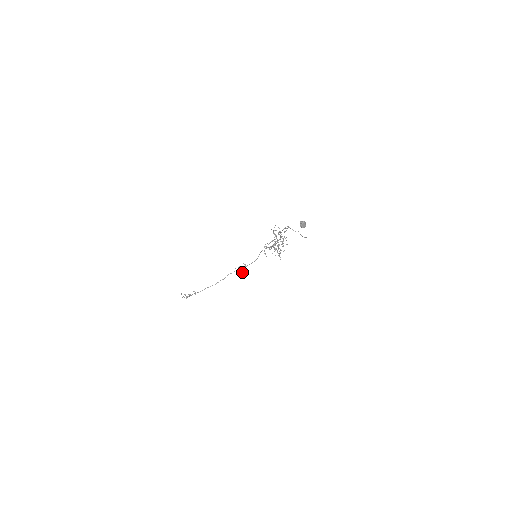
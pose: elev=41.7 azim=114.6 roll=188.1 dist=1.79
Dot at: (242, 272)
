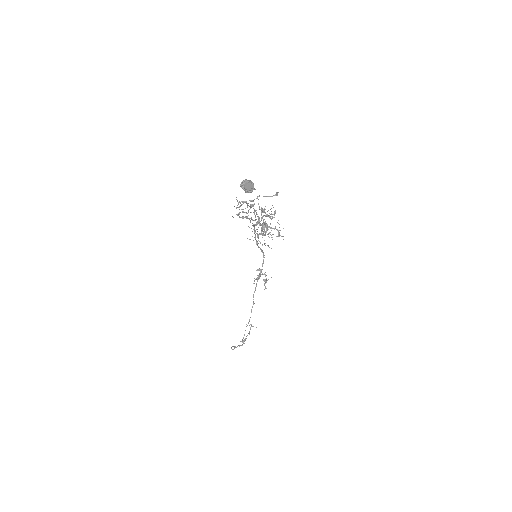
Dot at: (264, 281)
